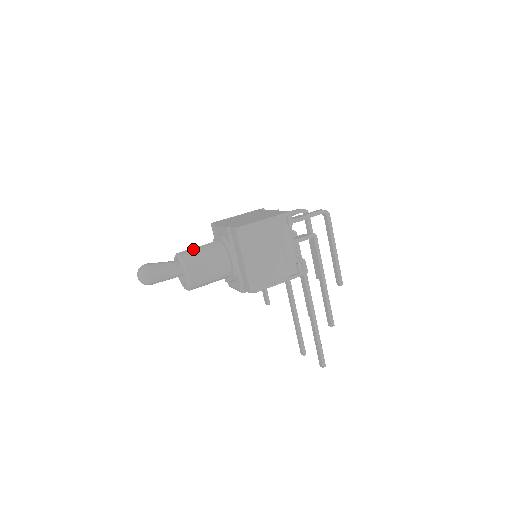
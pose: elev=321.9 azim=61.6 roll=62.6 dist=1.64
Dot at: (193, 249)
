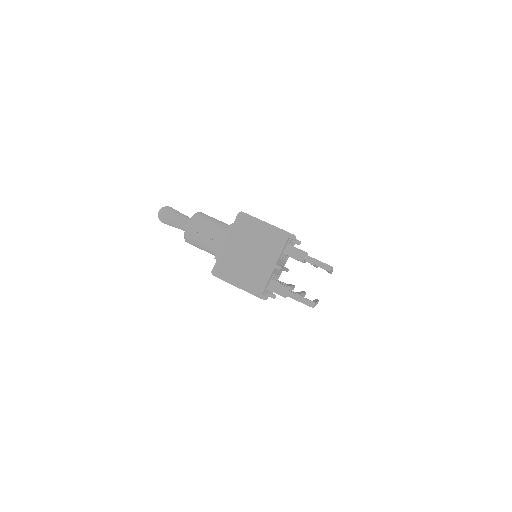
Dot at: (198, 233)
